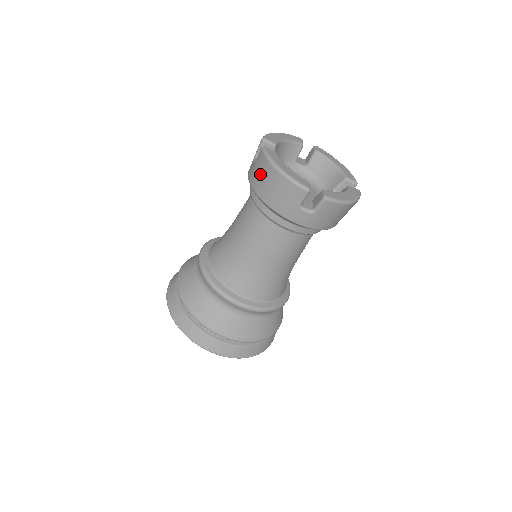
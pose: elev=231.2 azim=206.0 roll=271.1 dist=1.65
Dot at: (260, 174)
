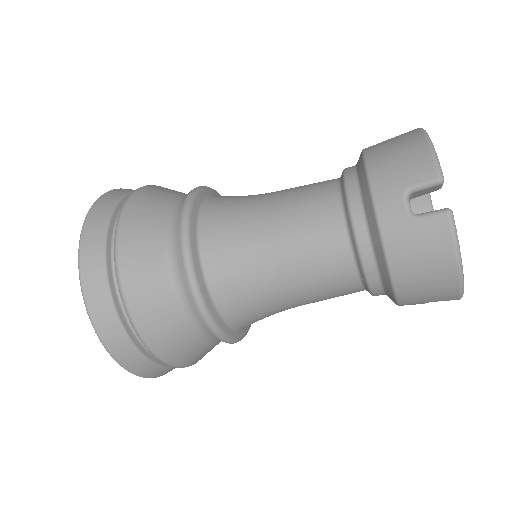
Dot at: (421, 253)
